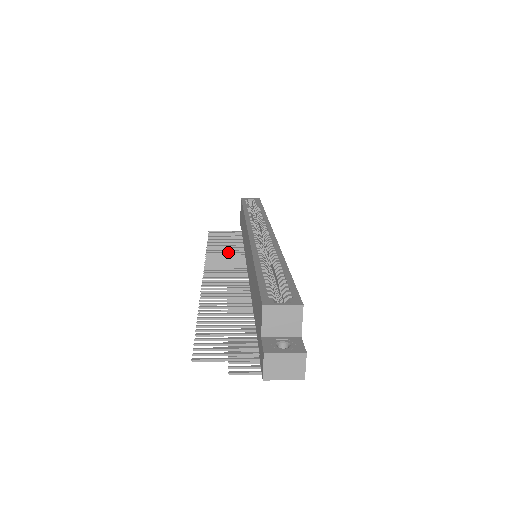
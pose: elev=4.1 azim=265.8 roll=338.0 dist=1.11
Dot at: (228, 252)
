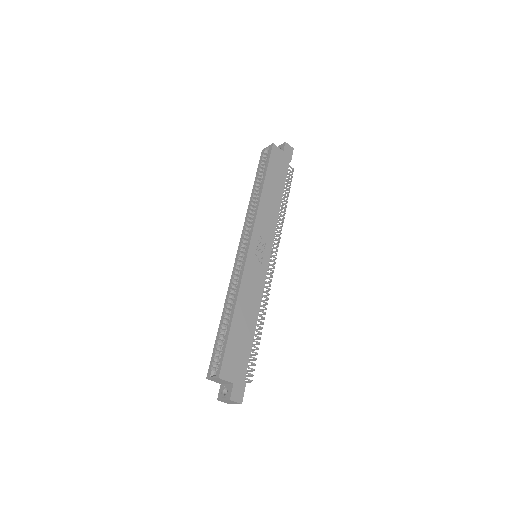
Dot at: occluded
